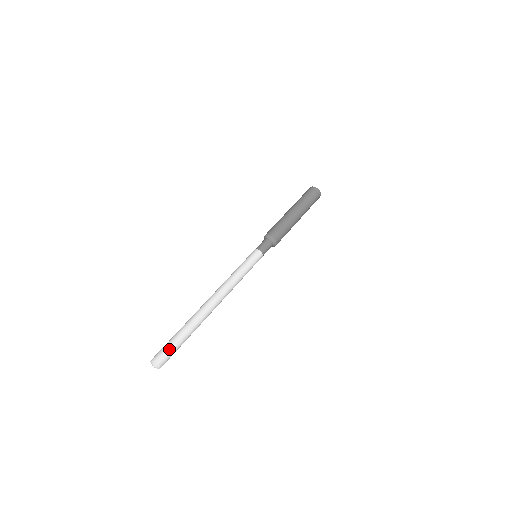
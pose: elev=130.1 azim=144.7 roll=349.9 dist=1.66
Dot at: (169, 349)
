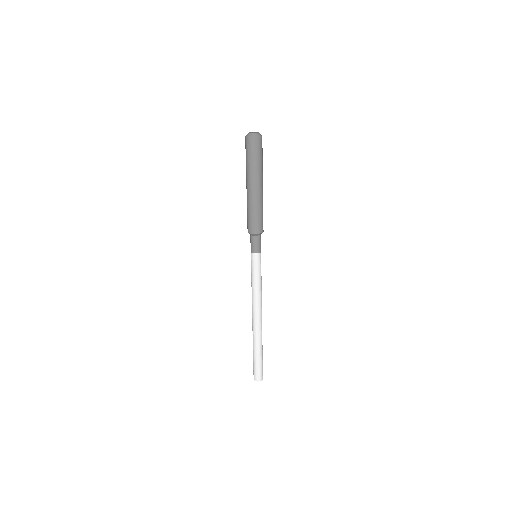
Dot at: (258, 369)
